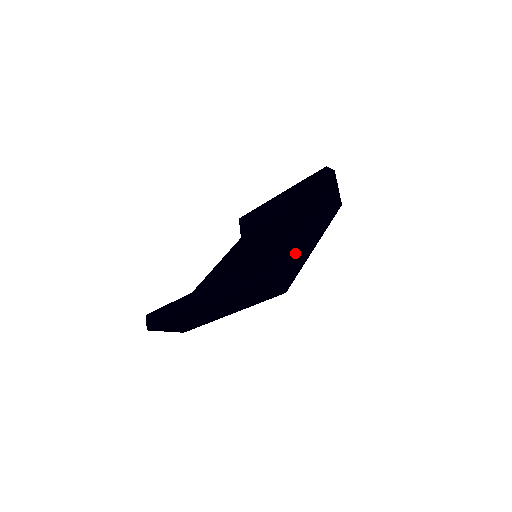
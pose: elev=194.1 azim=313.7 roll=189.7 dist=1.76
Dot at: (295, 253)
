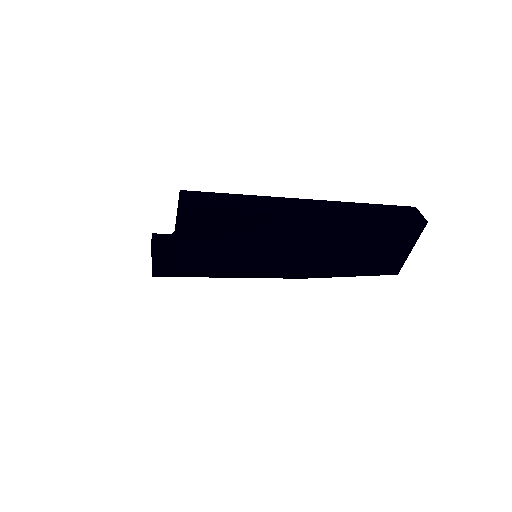
Dot at: occluded
